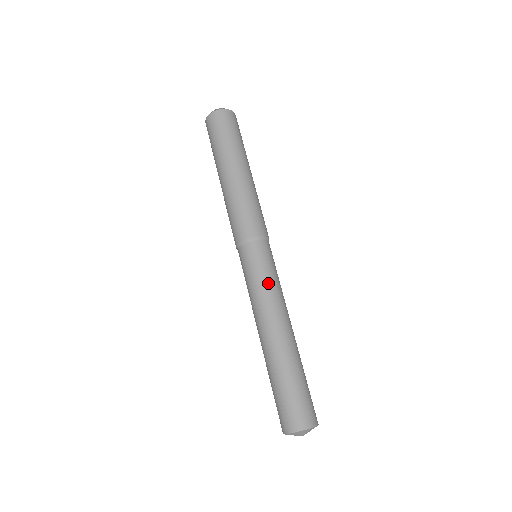
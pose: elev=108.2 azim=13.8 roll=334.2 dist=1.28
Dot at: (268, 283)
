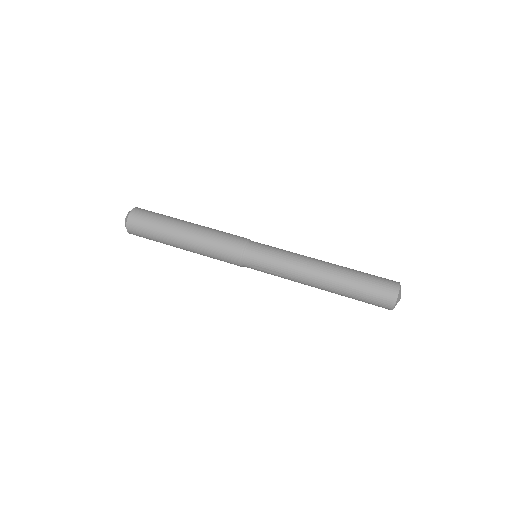
Dot at: (284, 254)
